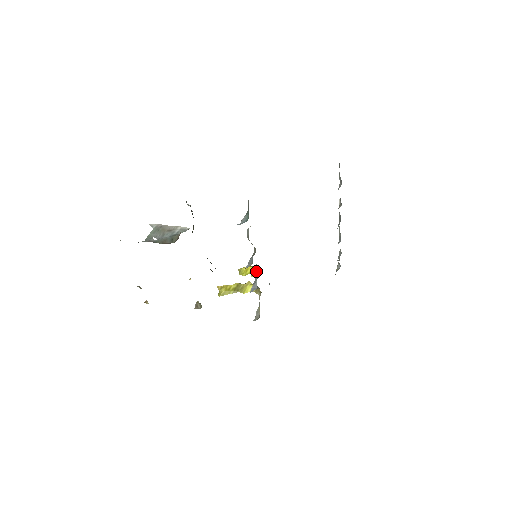
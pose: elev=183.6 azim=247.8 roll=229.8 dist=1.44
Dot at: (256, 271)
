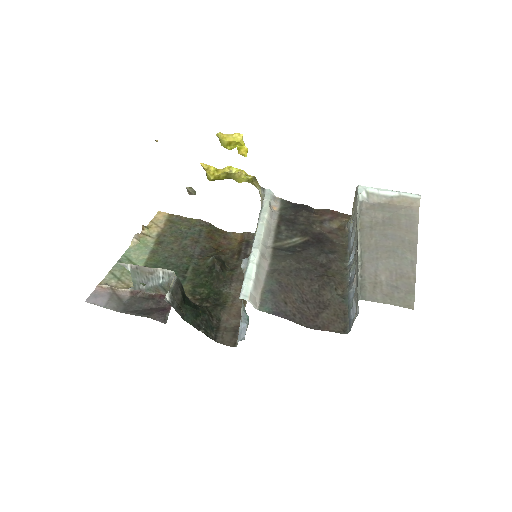
Dot at: (243, 146)
